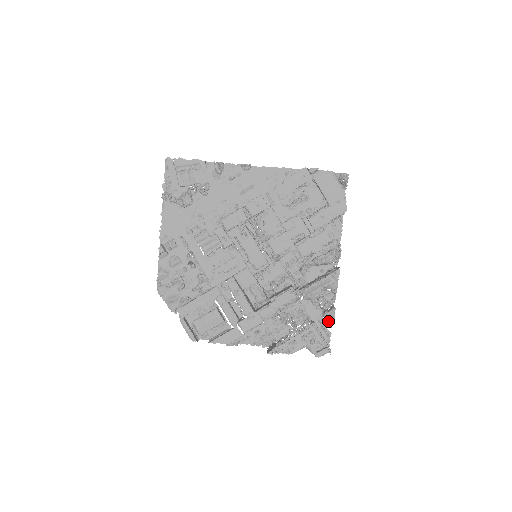
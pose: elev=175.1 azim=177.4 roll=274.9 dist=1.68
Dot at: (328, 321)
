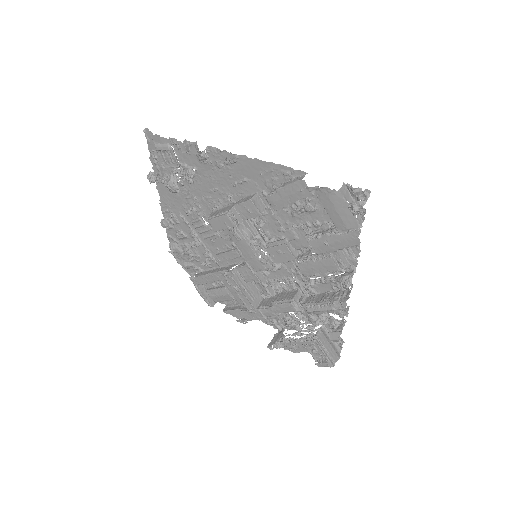
Dot at: (332, 340)
